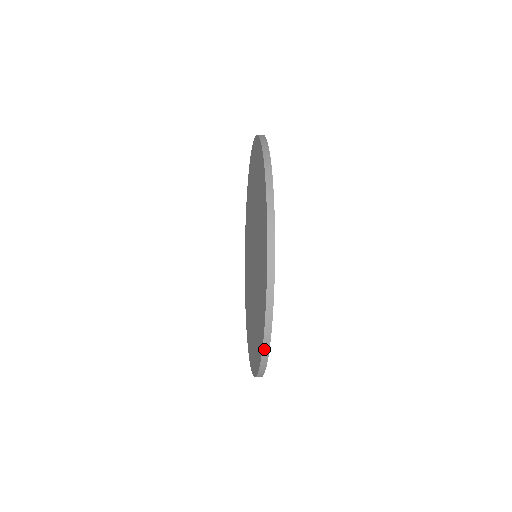
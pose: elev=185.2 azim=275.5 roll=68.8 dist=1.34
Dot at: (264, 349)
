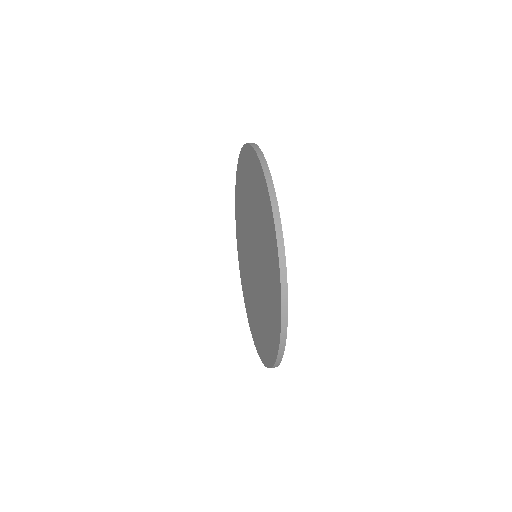
Dot at: (275, 365)
